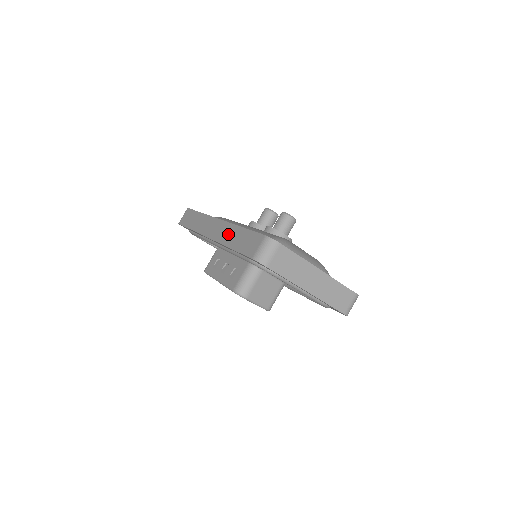
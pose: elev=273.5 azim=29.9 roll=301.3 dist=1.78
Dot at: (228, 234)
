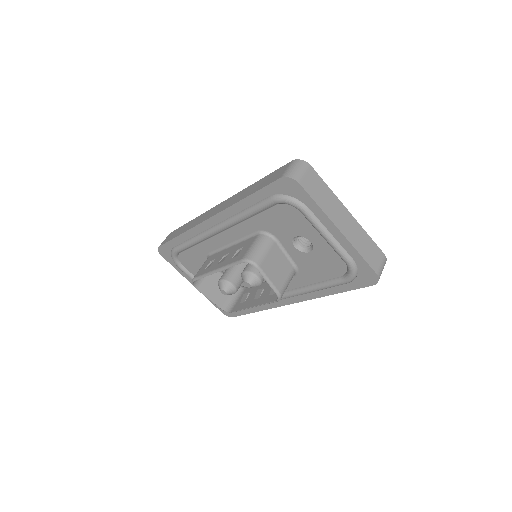
Dot at: (238, 197)
